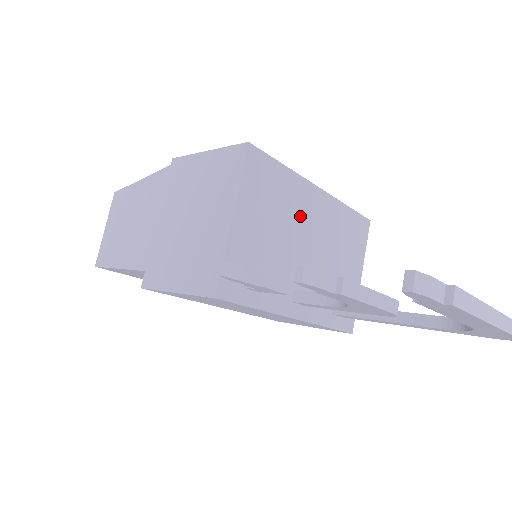
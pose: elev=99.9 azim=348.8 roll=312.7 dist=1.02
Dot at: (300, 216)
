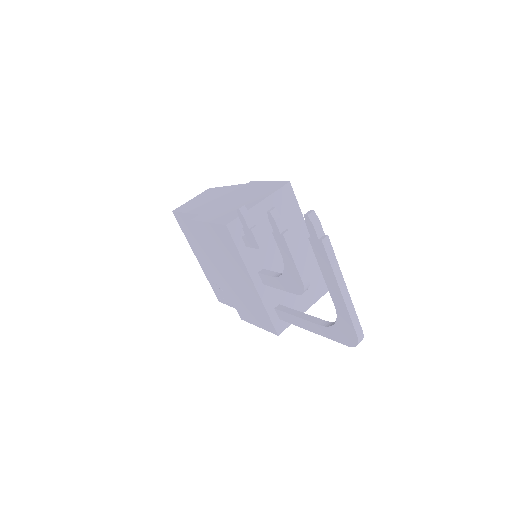
Dot at: occluded
